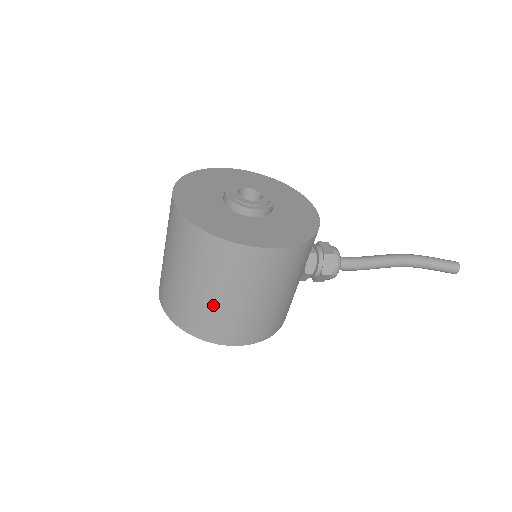
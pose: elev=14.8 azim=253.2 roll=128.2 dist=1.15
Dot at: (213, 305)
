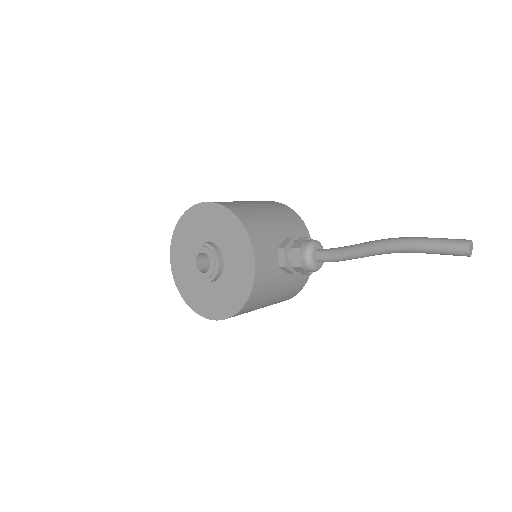
Dot at: occluded
